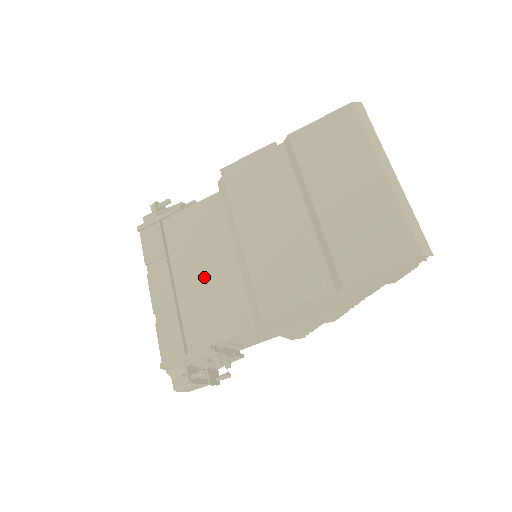
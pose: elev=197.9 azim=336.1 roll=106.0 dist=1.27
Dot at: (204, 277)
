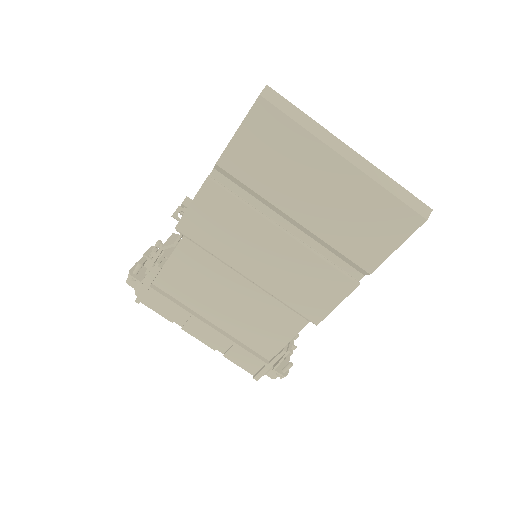
Dot at: (234, 308)
